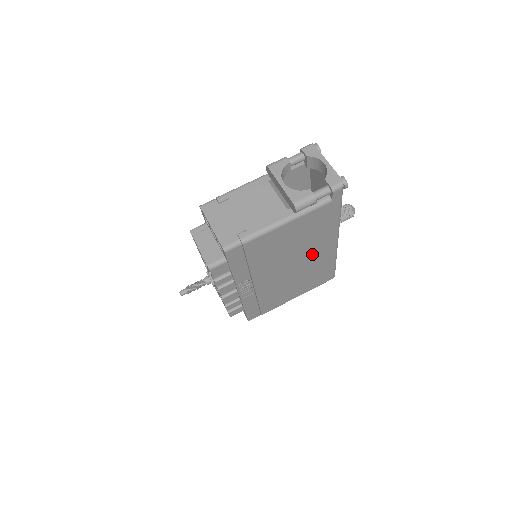
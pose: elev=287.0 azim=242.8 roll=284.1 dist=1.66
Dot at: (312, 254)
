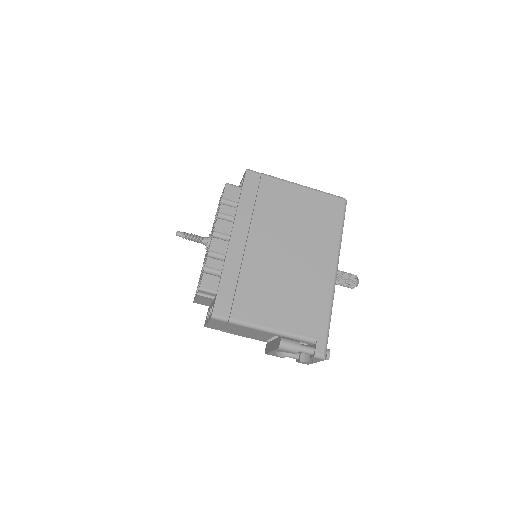
Dot at: occluded
